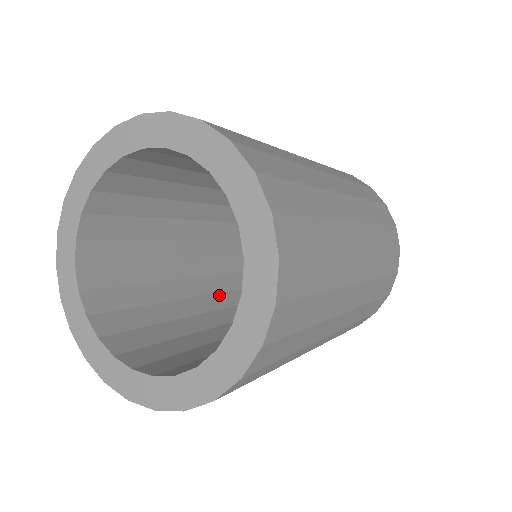
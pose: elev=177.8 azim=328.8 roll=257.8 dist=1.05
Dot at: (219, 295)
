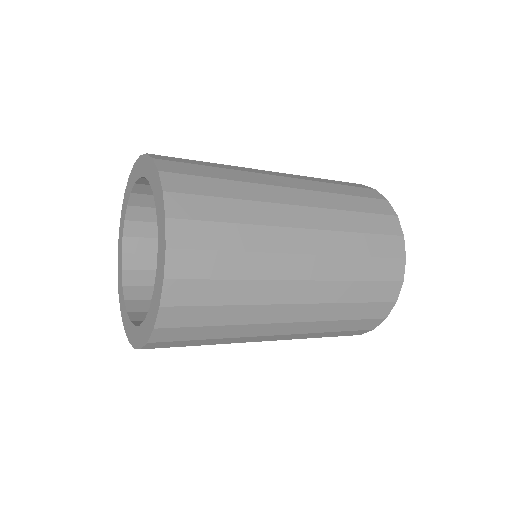
Dot at: occluded
